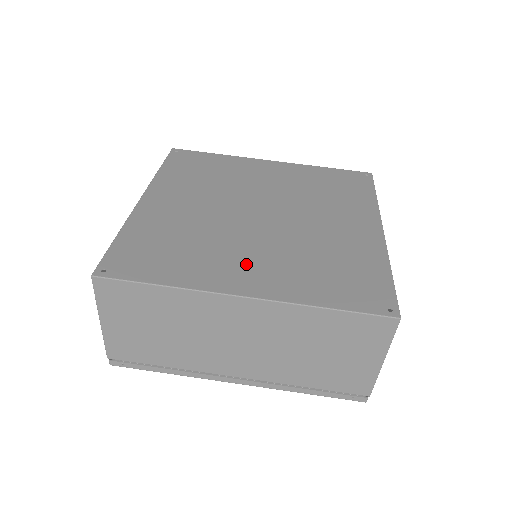
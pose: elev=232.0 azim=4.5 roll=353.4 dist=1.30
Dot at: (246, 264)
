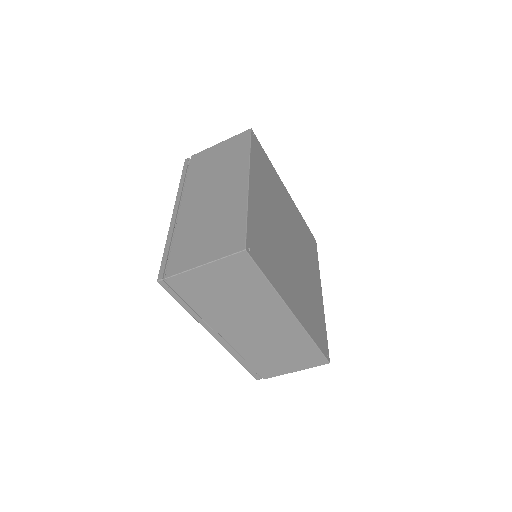
Dot at: (292, 287)
